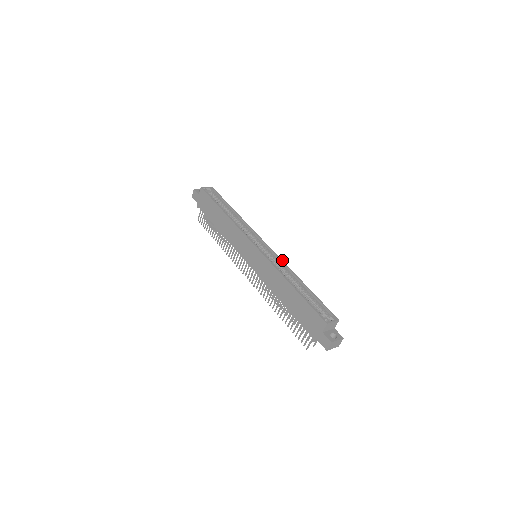
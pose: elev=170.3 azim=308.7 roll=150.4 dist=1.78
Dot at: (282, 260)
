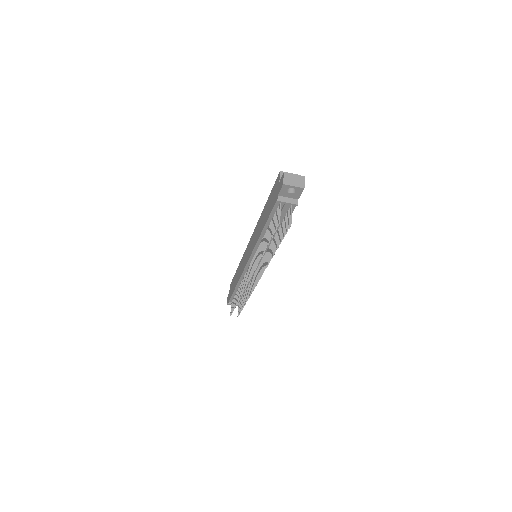
Dot at: occluded
